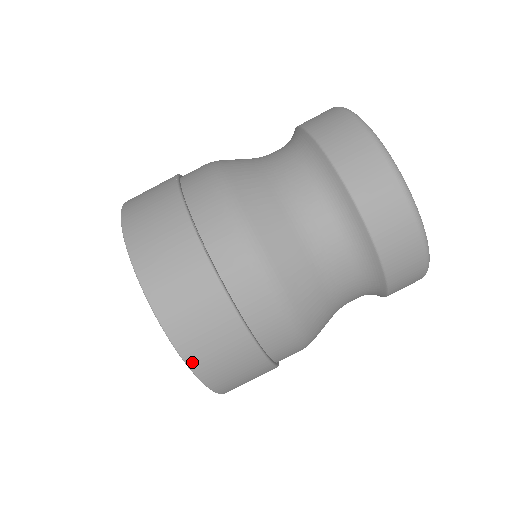
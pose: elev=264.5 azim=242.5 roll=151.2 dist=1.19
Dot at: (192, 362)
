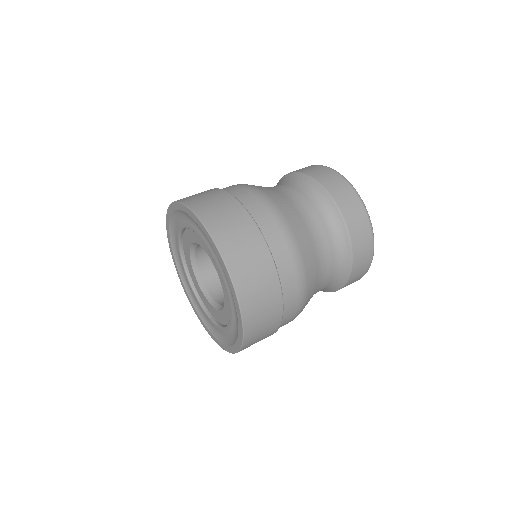
Dot at: (221, 247)
